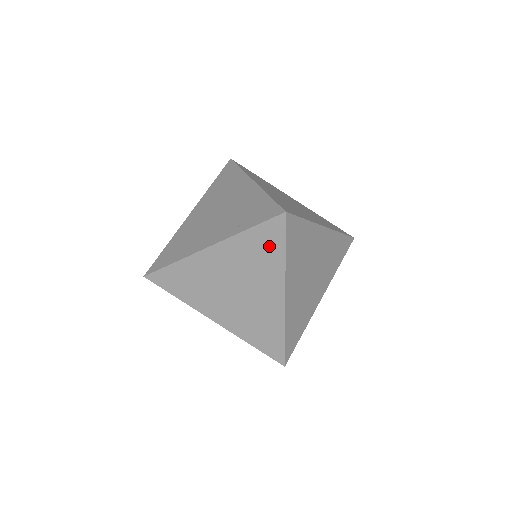
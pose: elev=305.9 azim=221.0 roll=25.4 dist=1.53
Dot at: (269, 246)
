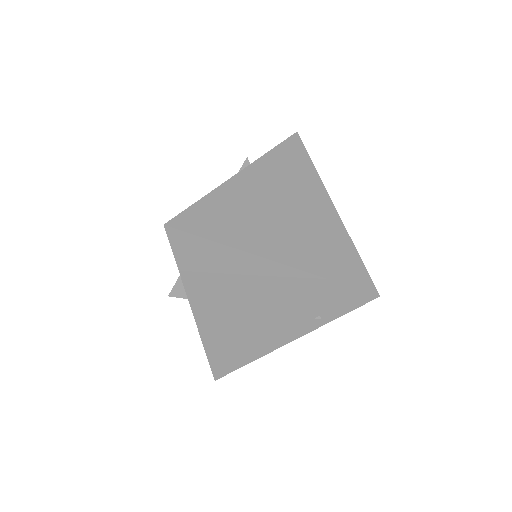
Dot at: occluded
